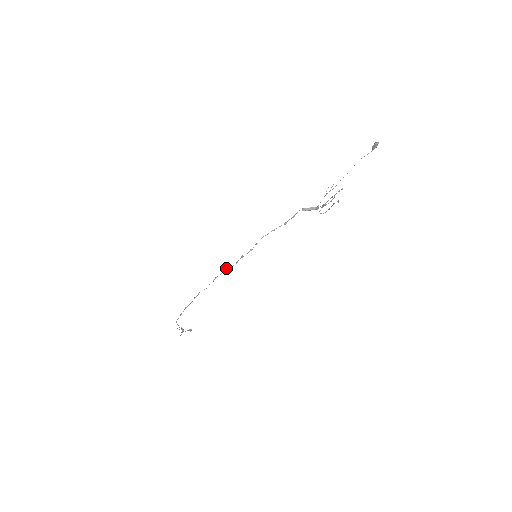
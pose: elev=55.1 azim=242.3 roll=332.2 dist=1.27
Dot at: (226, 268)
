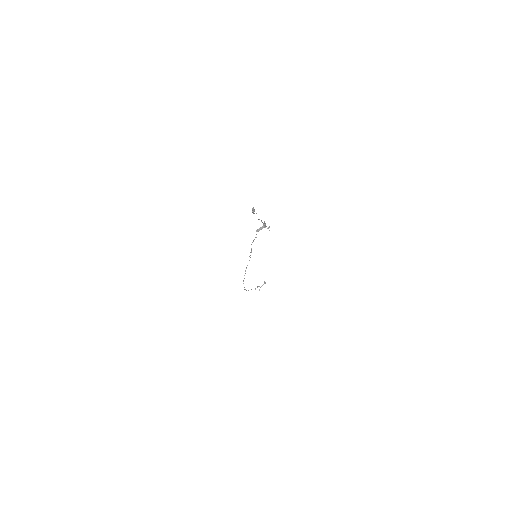
Dot at: occluded
